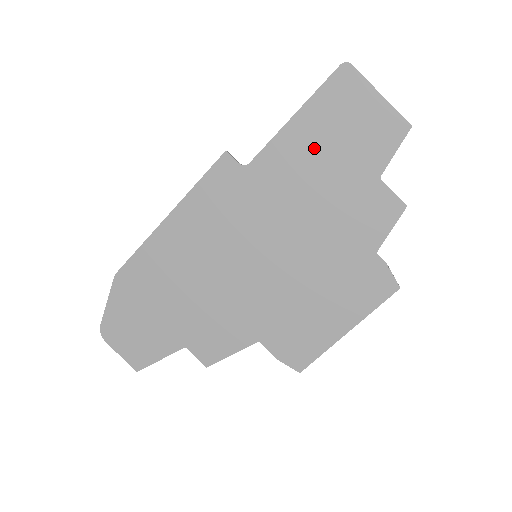
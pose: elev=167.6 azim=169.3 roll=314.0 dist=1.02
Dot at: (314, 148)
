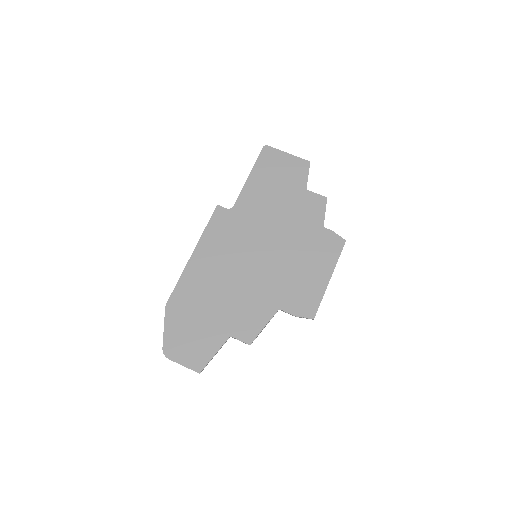
Dot at: (266, 187)
